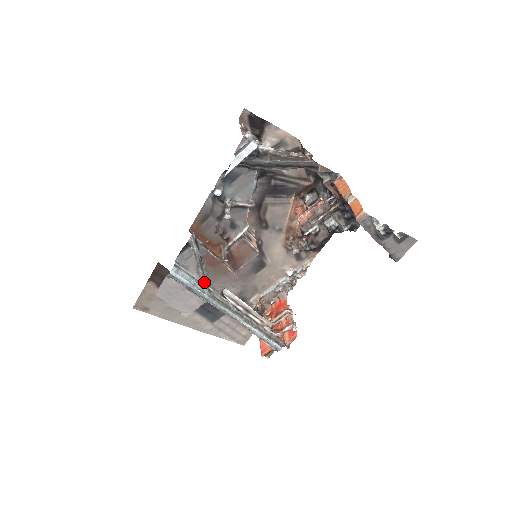
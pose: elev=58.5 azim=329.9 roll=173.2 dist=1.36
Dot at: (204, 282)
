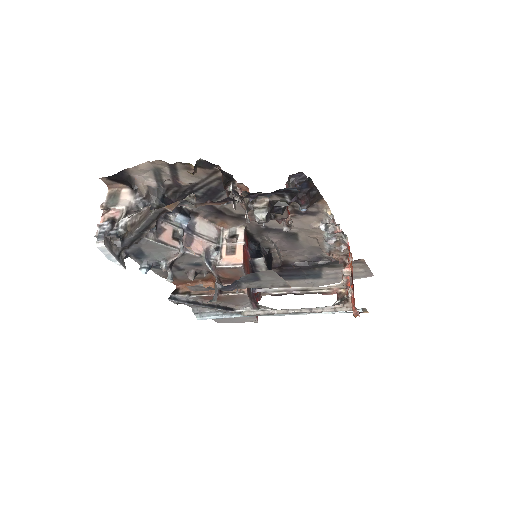
Dot at: (227, 311)
